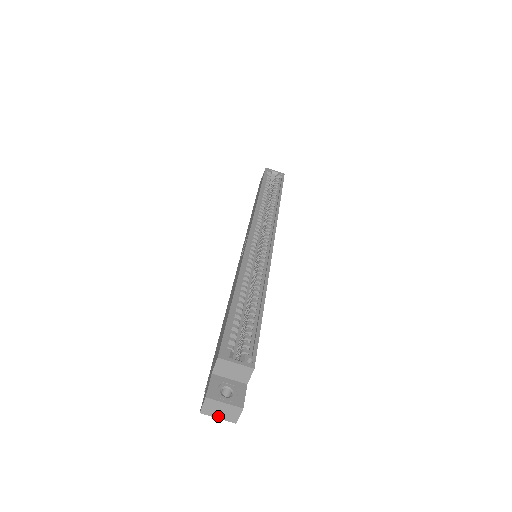
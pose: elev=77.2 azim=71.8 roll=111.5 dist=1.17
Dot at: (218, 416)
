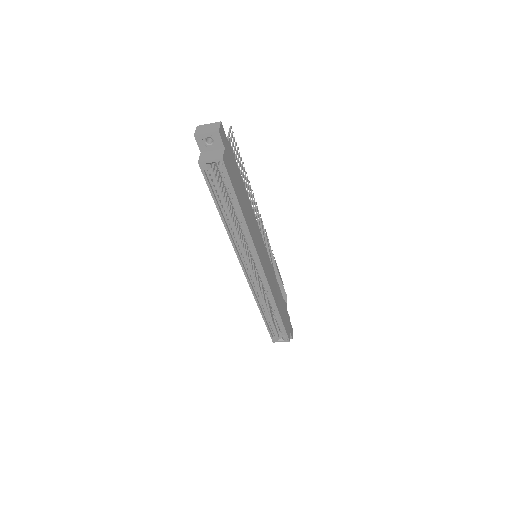
Dot at: occluded
